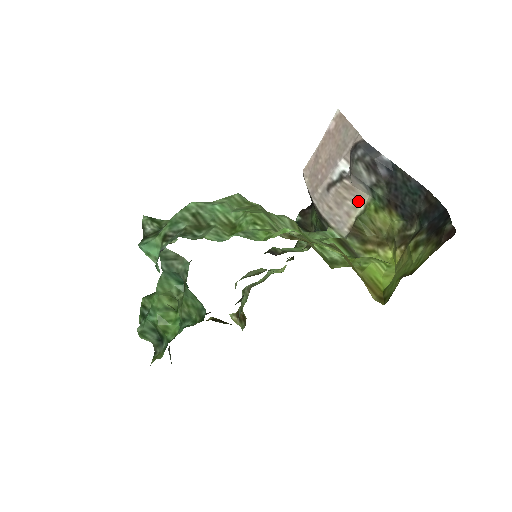
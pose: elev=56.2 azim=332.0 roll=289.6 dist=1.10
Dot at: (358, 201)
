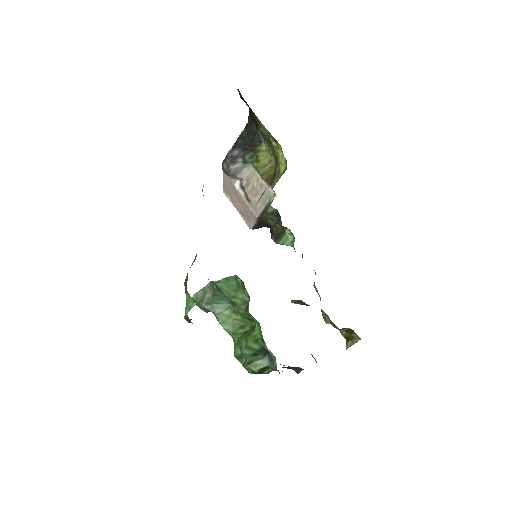
Dot at: (254, 176)
